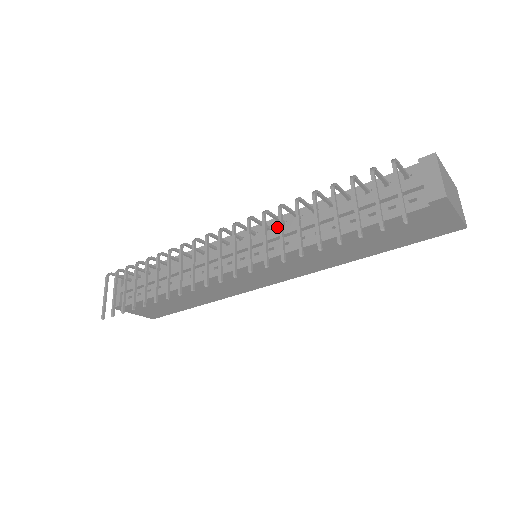
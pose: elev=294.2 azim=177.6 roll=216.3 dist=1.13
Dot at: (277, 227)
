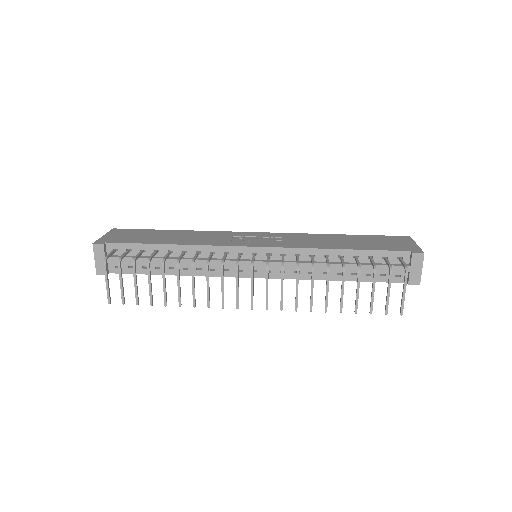
Dot at: (291, 256)
